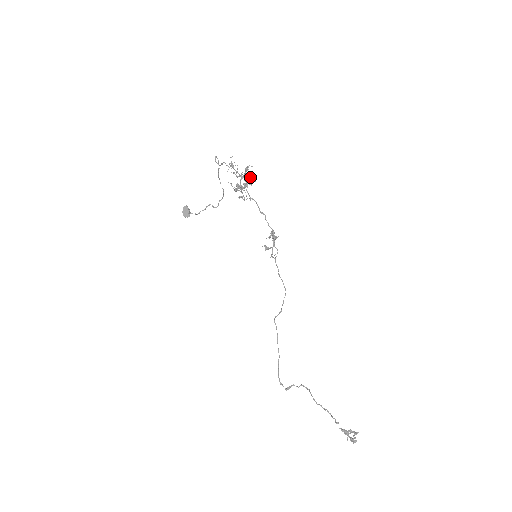
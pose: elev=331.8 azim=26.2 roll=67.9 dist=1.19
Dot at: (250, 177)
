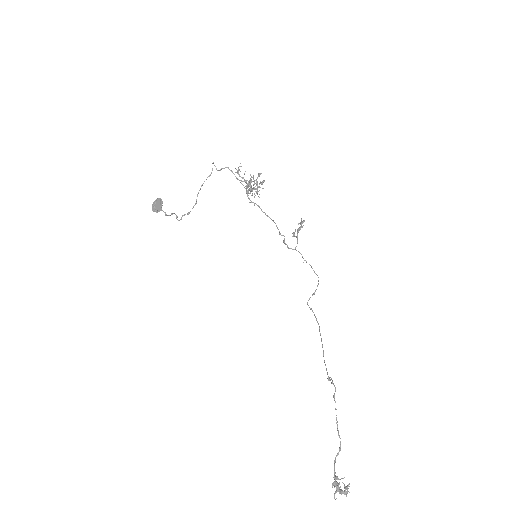
Dot at: (264, 181)
